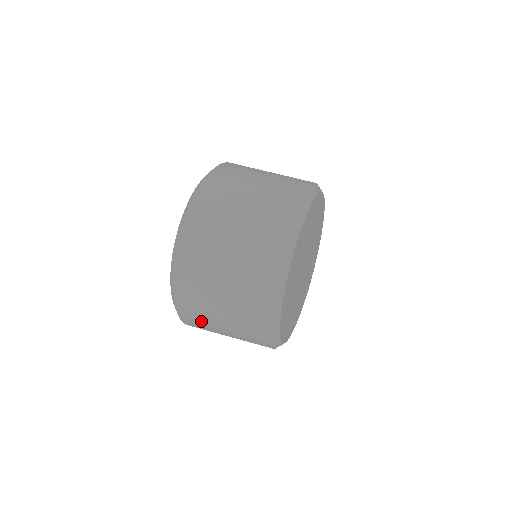
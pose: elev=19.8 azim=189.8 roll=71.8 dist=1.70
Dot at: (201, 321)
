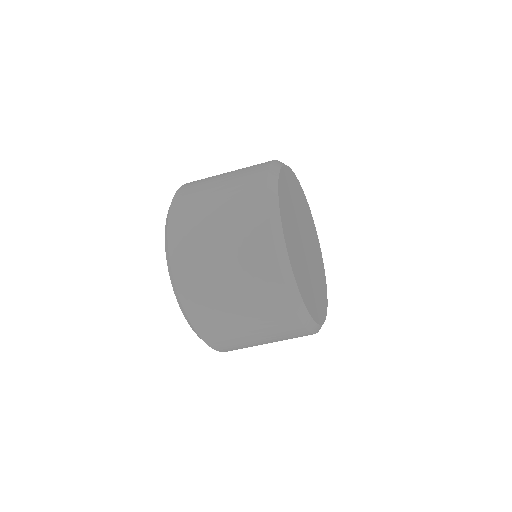
Dot at: (206, 297)
